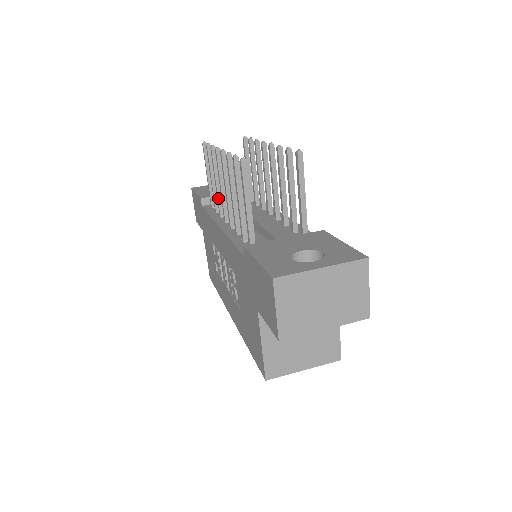
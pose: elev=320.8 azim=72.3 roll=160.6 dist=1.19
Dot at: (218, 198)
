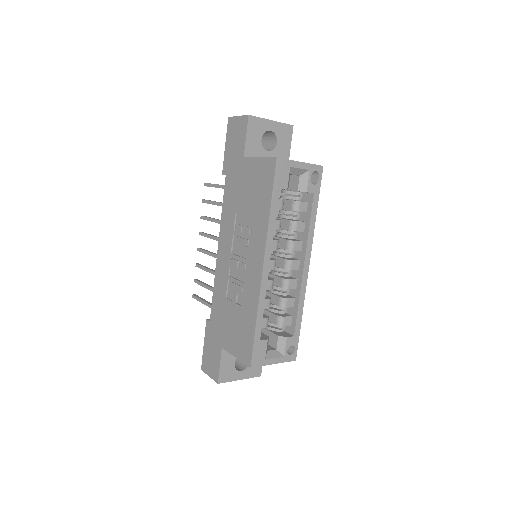
Dot at: (213, 271)
